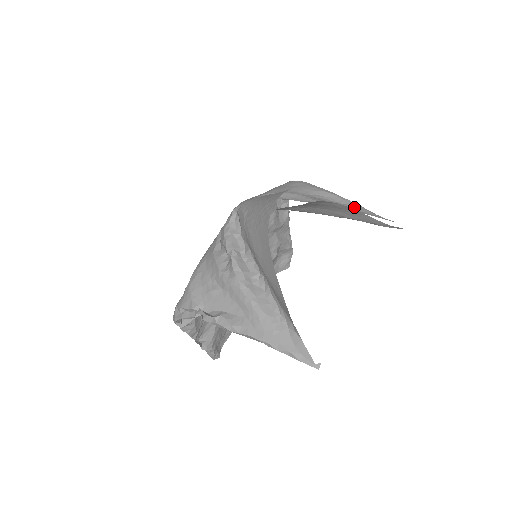
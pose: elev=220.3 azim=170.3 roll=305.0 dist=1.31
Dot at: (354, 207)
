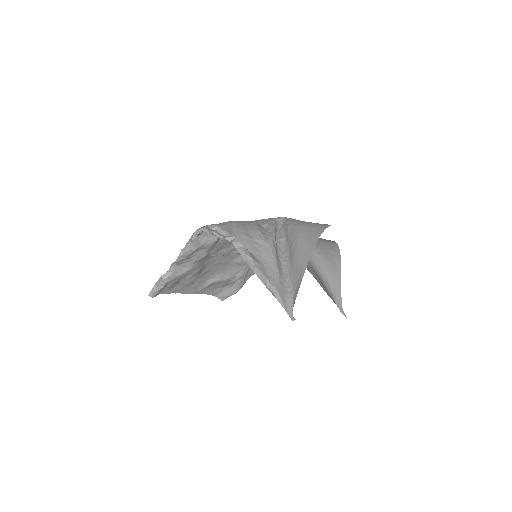
Dot at: occluded
